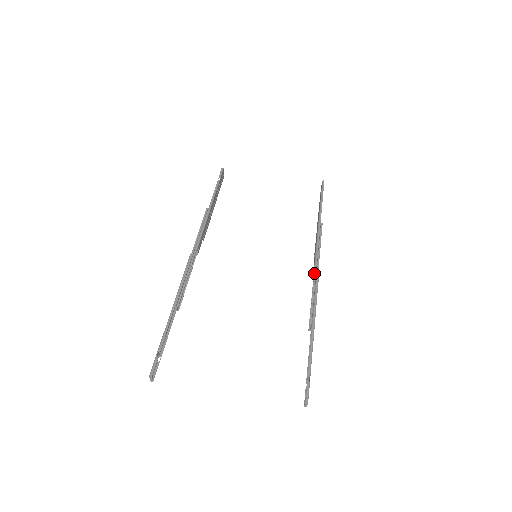
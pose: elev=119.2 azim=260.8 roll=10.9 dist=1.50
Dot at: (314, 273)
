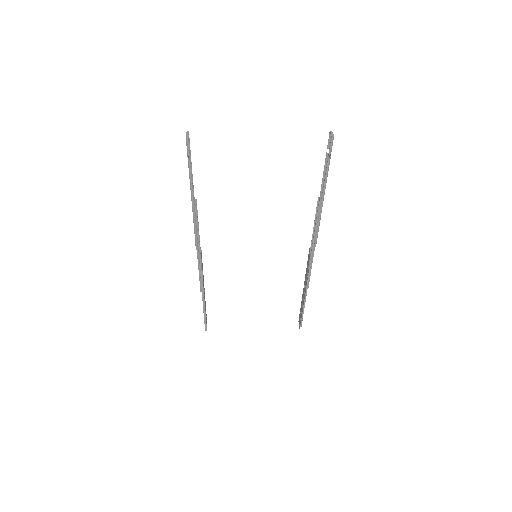
Dot at: (311, 243)
